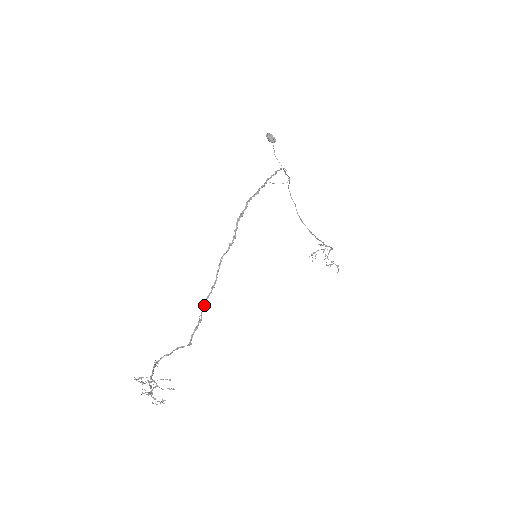
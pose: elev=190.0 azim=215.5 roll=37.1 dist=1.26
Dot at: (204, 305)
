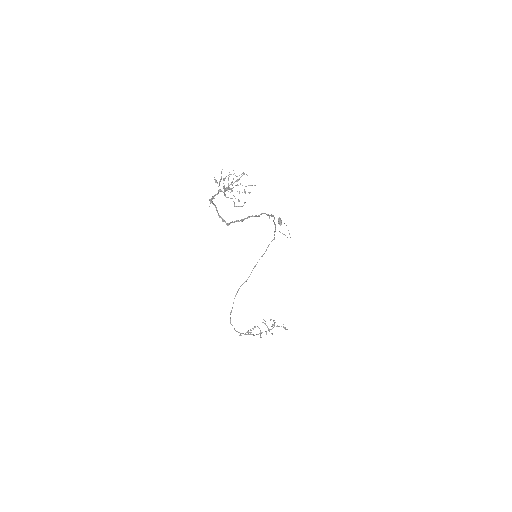
Dot at: (246, 218)
